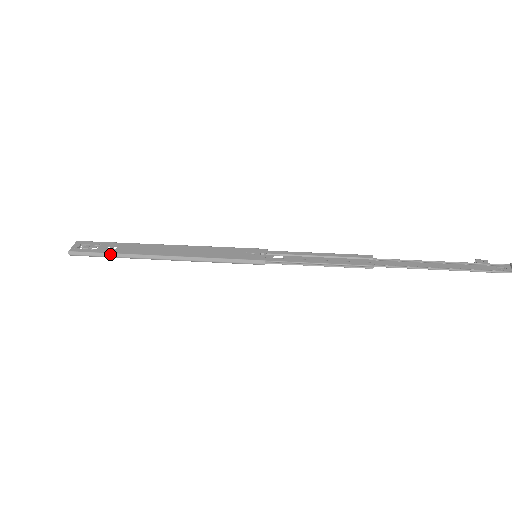
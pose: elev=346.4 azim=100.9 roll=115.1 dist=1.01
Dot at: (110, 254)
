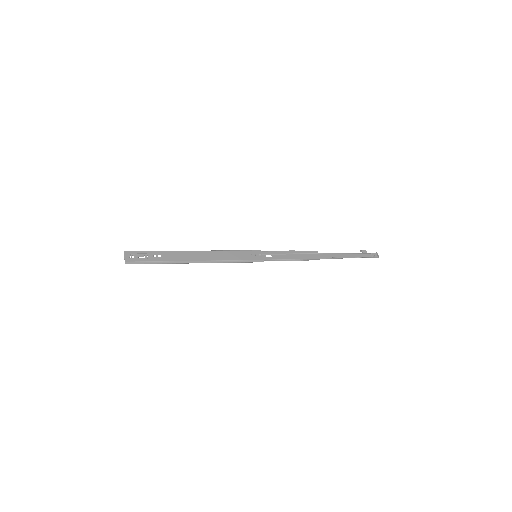
Dot at: (159, 262)
